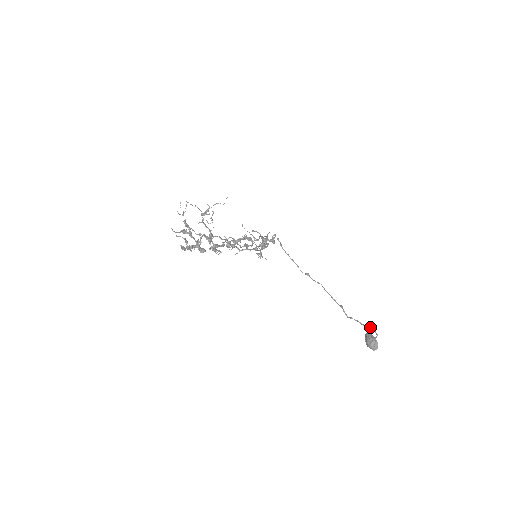
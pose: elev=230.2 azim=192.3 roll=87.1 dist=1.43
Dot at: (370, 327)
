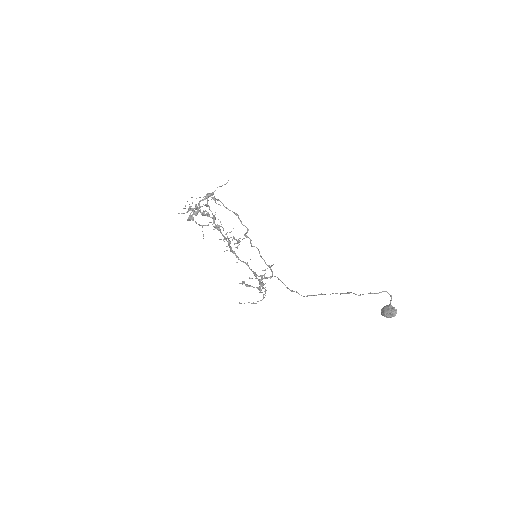
Dot at: (382, 291)
